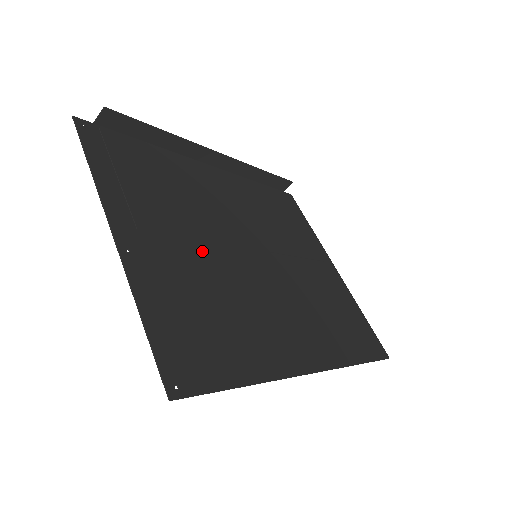
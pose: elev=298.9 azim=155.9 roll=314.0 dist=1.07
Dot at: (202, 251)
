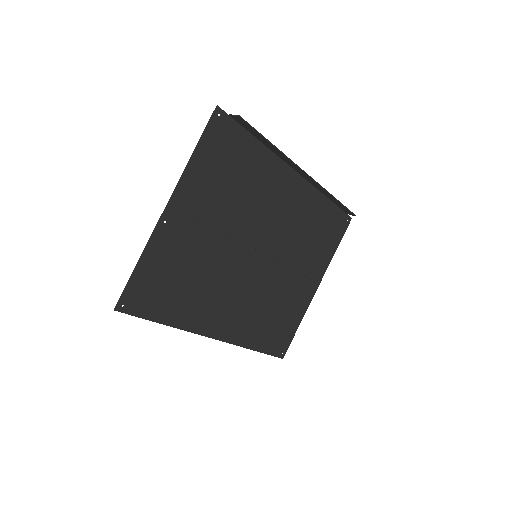
Dot at: (217, 239)
